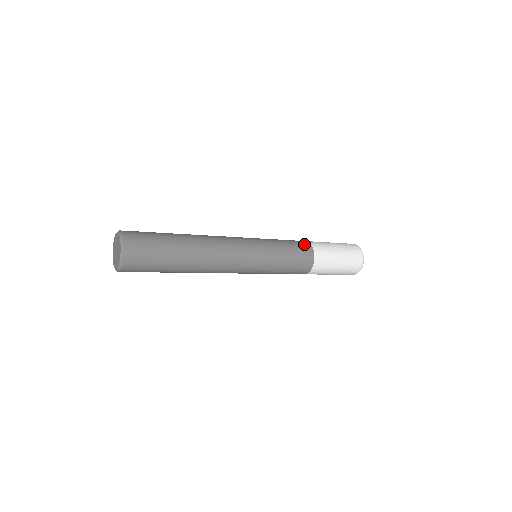
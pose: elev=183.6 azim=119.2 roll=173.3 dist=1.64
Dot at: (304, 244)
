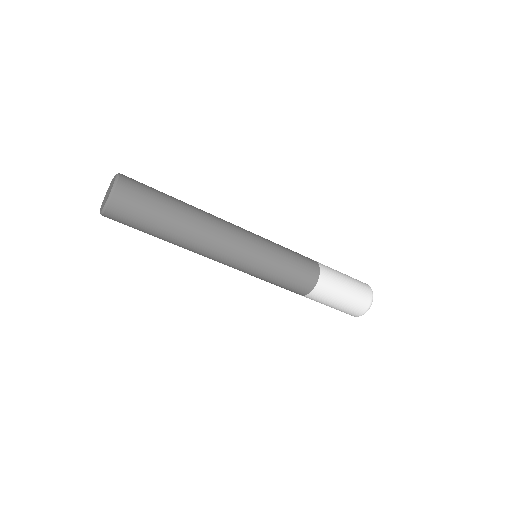
Dot at: (309, 258)
